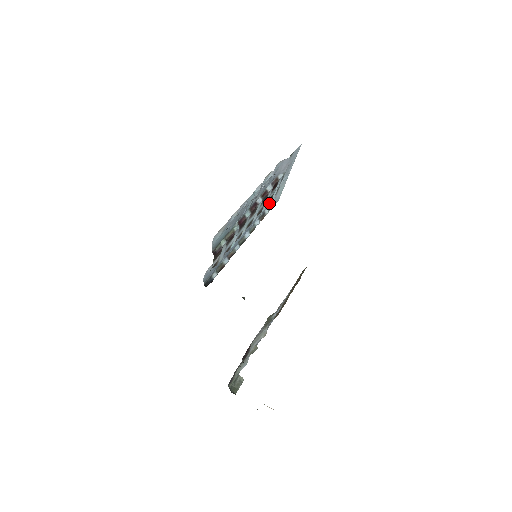
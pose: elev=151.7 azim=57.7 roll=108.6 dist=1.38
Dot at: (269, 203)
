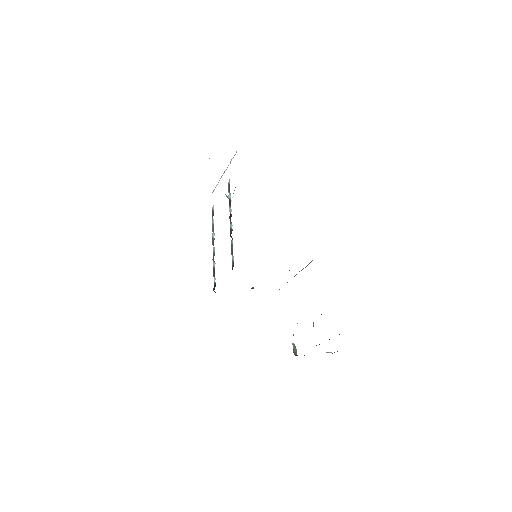
Dot at: occluded
